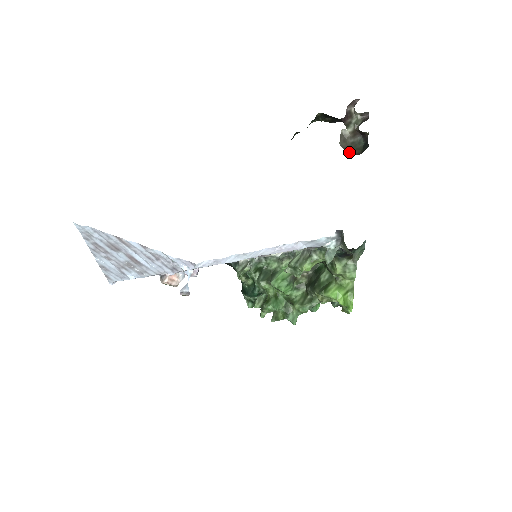
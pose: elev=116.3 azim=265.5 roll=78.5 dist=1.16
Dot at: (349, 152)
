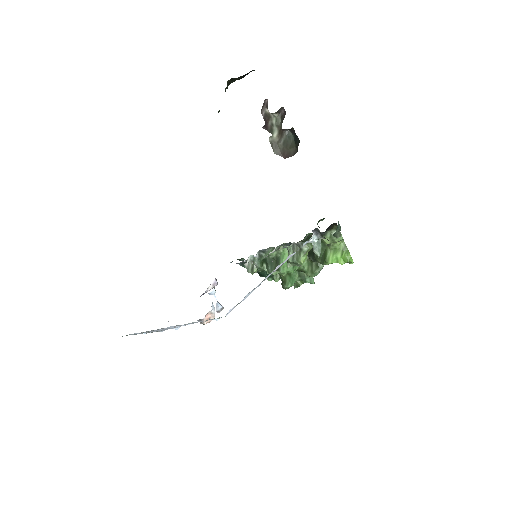
Dot at: (286, 156)
